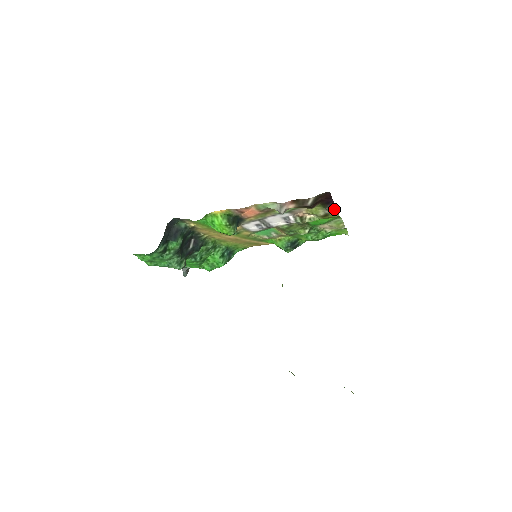
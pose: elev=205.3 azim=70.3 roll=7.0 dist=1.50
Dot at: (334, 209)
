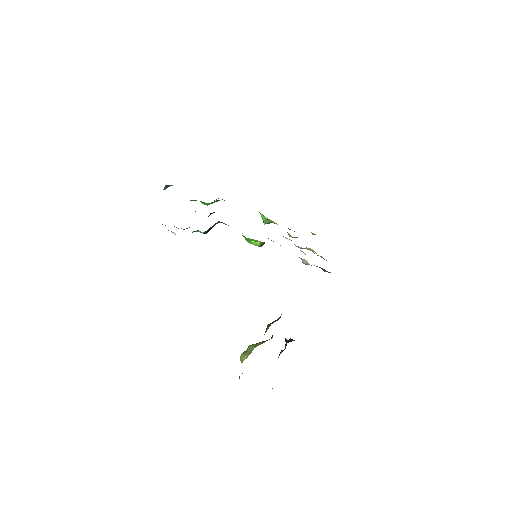
Dot at: occluded
